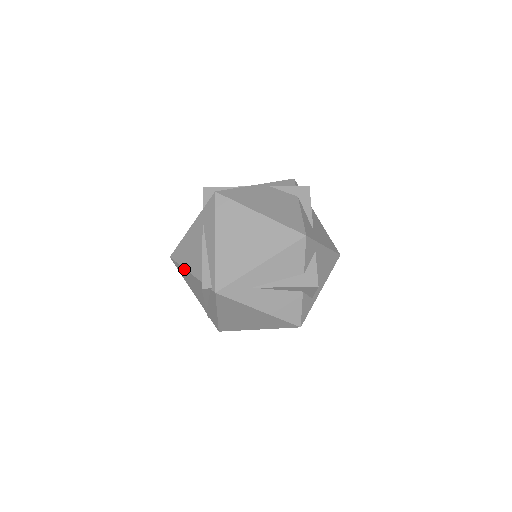
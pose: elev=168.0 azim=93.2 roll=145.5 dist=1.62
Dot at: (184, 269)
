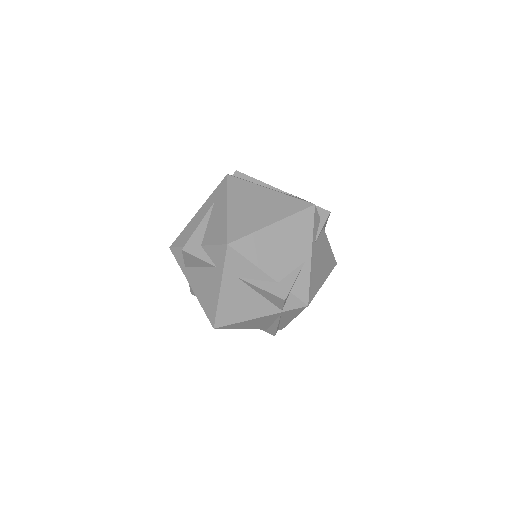
Dot at: occluded
